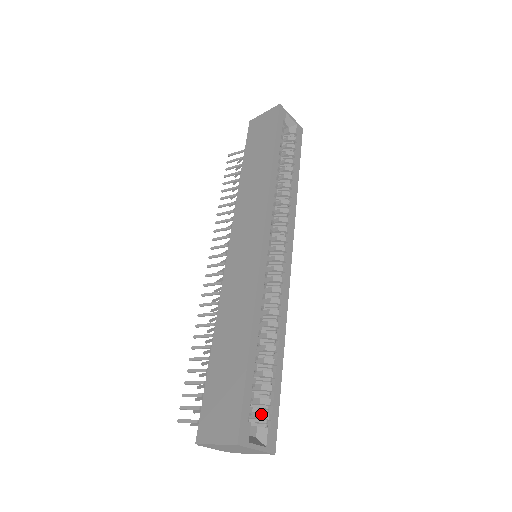
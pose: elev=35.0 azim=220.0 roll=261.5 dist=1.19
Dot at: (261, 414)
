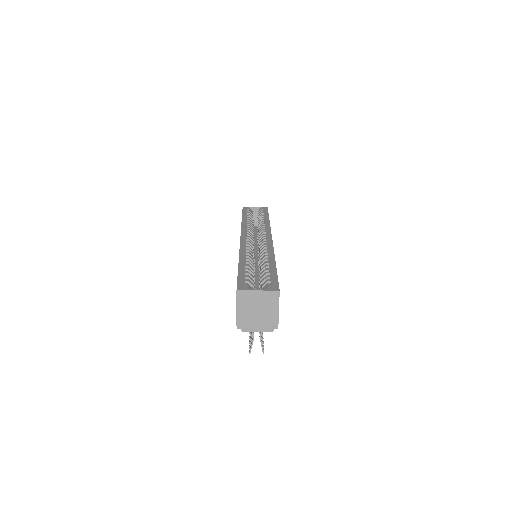
Dot at: (263, 284)
